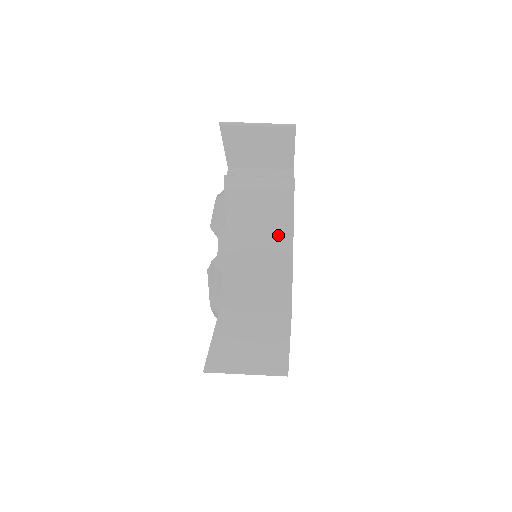
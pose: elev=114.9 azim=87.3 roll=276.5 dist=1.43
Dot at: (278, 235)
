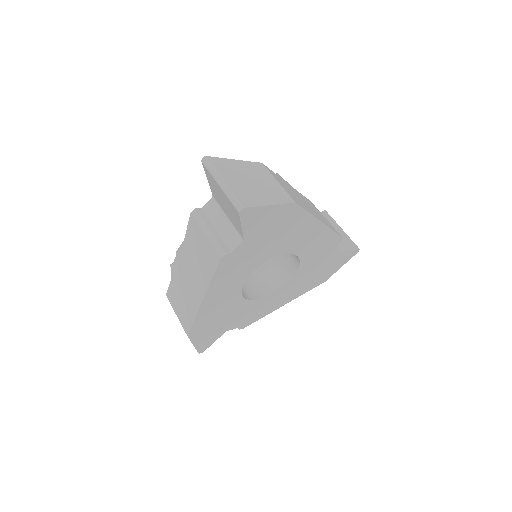
Dot at: (198, 286)
